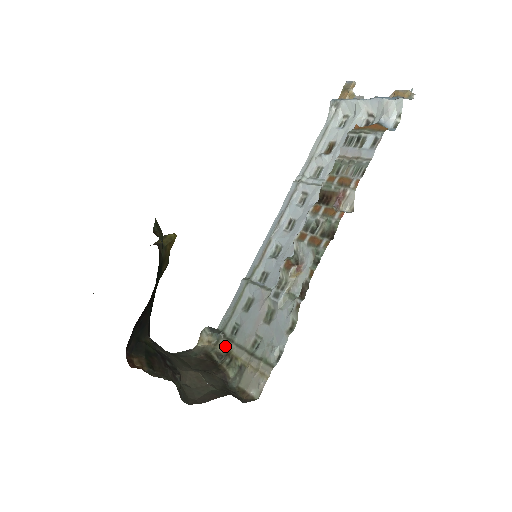
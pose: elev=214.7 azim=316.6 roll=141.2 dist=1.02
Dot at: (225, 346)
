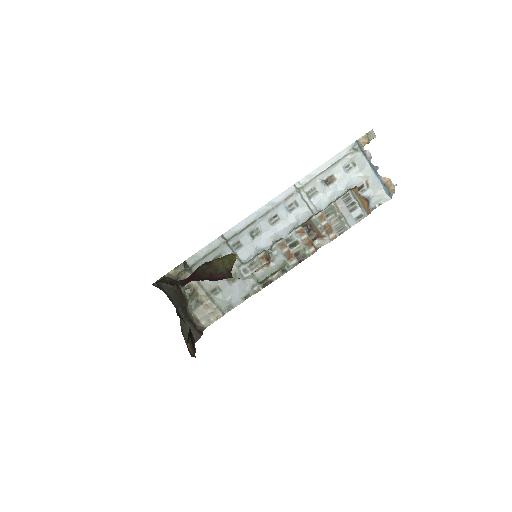
Dot at: occluded
